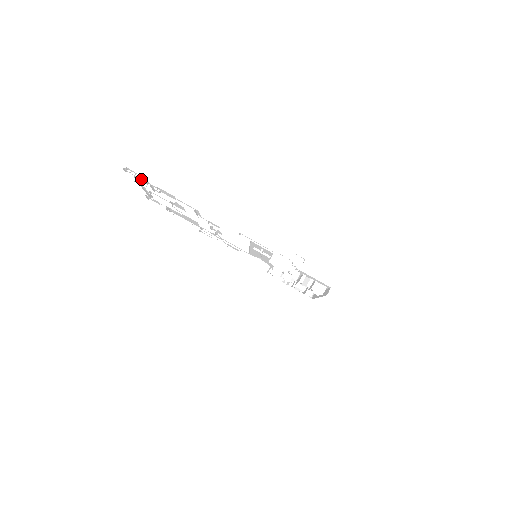
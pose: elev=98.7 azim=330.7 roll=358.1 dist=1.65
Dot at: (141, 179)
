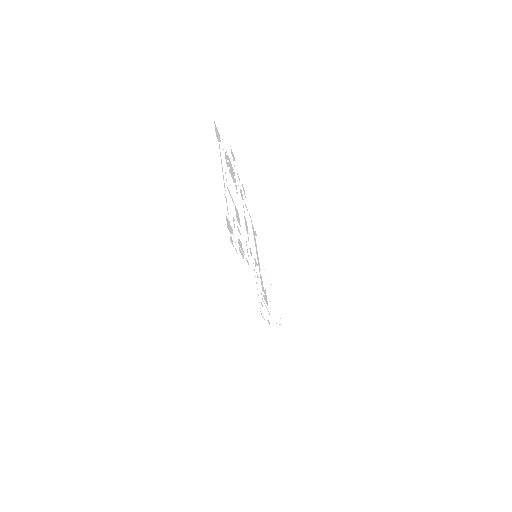
Dot at: occluded
